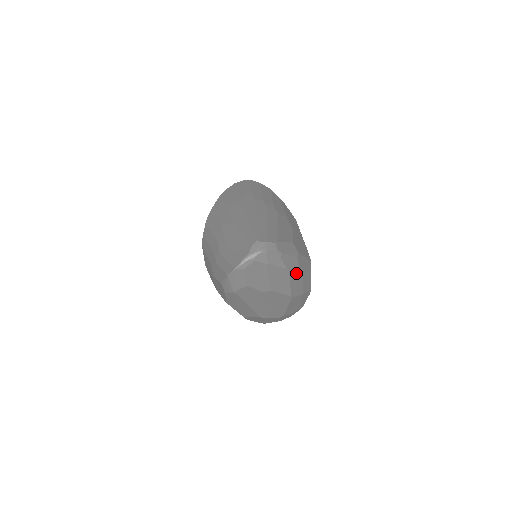
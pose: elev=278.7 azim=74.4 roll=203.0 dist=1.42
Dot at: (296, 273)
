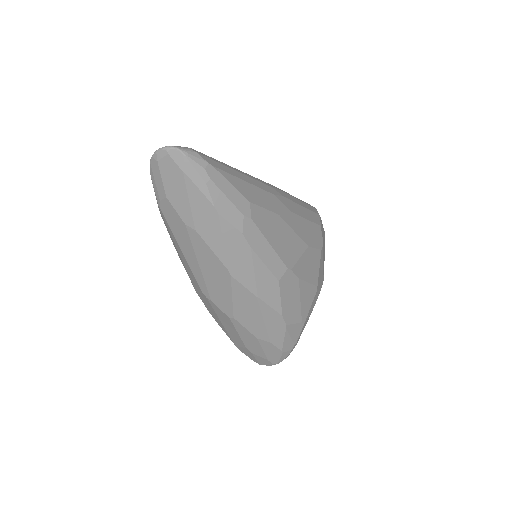
Dot at: (236, 236)
